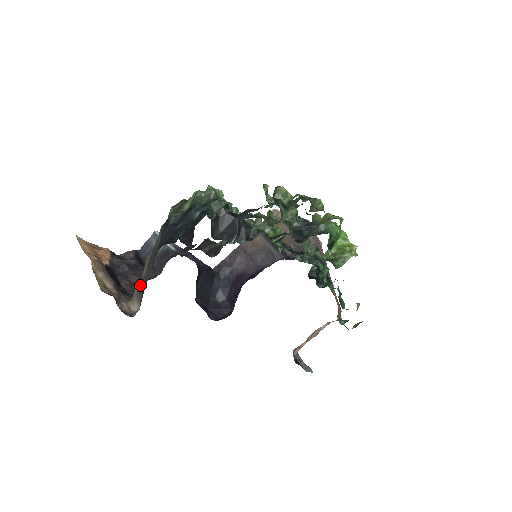
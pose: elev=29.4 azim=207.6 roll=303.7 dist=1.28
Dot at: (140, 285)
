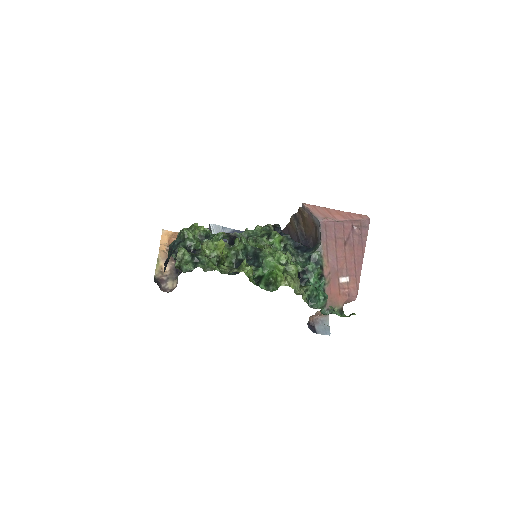
Dot at: occluded
